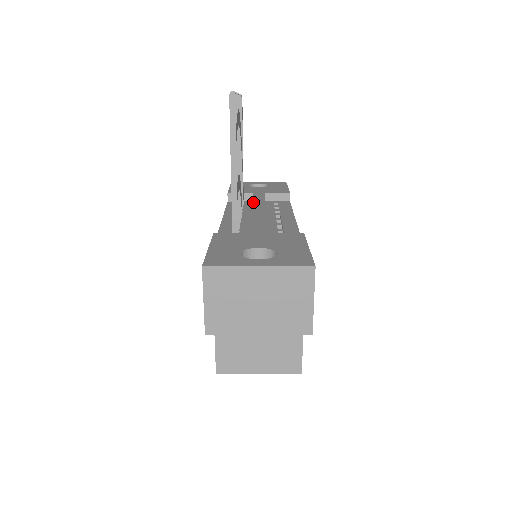
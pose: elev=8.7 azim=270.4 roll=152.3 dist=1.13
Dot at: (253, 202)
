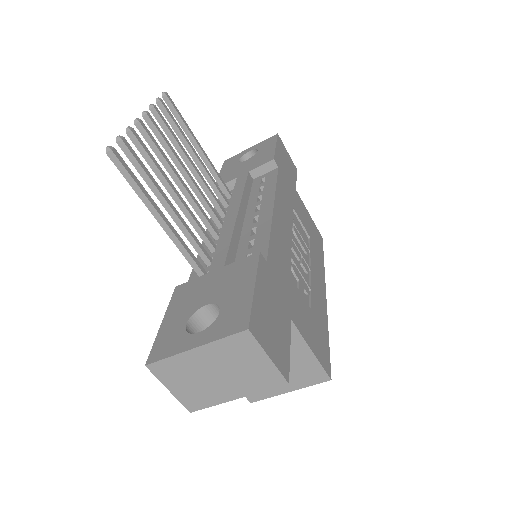
Dot at: (231, 199)
